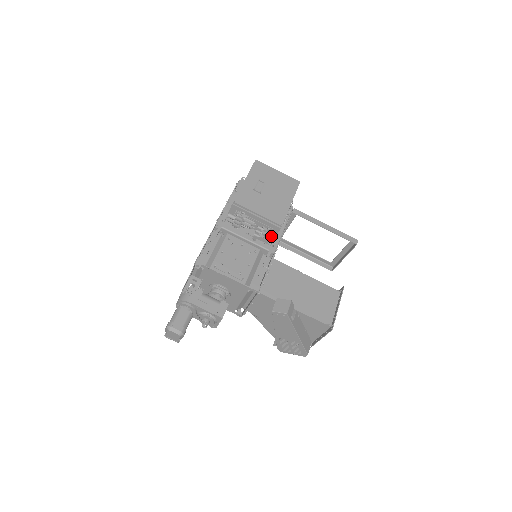
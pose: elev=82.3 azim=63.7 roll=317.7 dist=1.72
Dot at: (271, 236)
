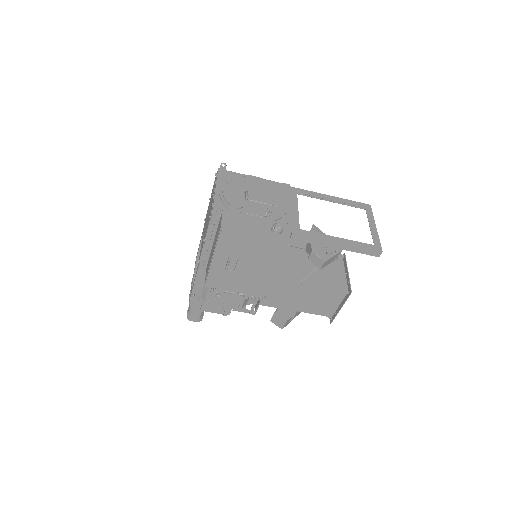
Dot at: occluded
